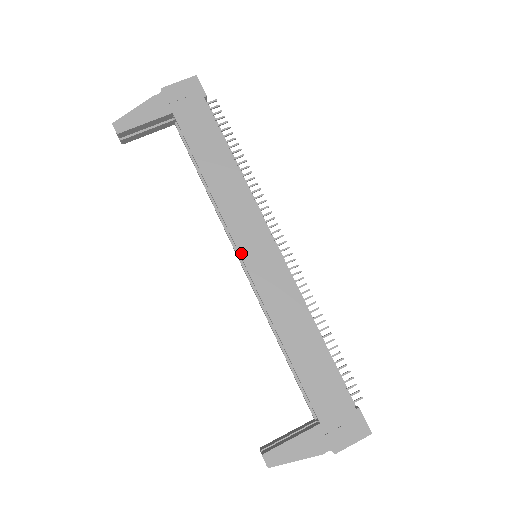
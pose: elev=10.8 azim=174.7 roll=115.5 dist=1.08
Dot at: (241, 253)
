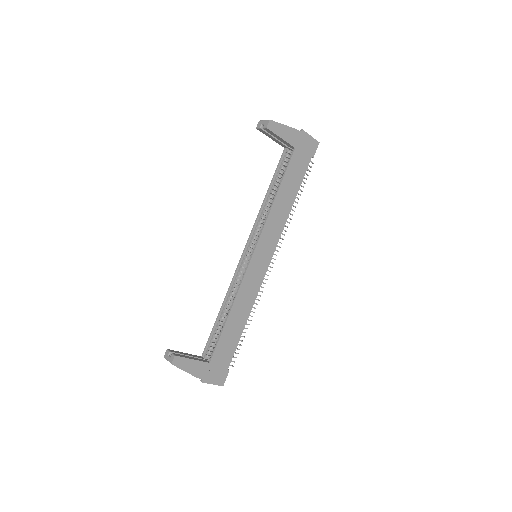
Dot at: (256, 250)
